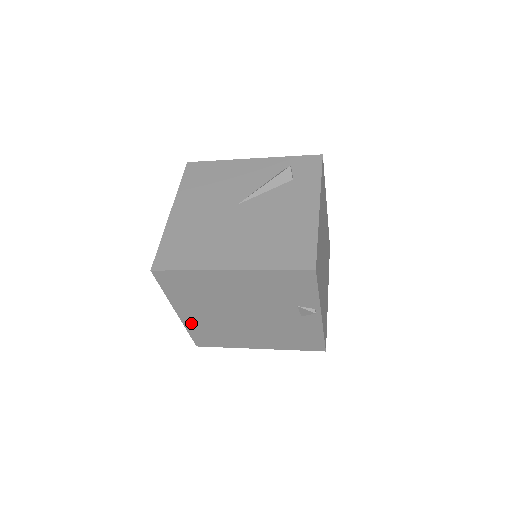
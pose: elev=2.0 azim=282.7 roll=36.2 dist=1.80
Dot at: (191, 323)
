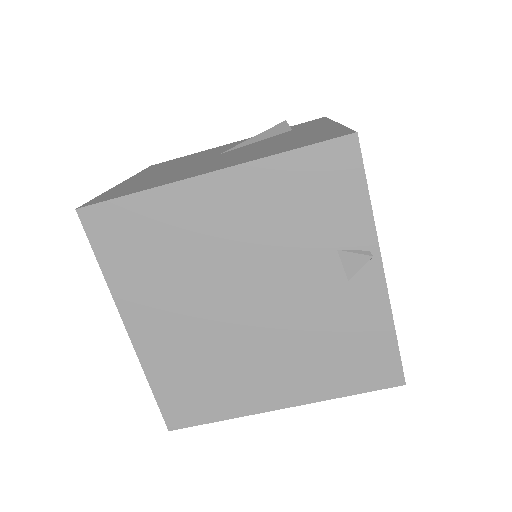
Dot at: (154, 356)
